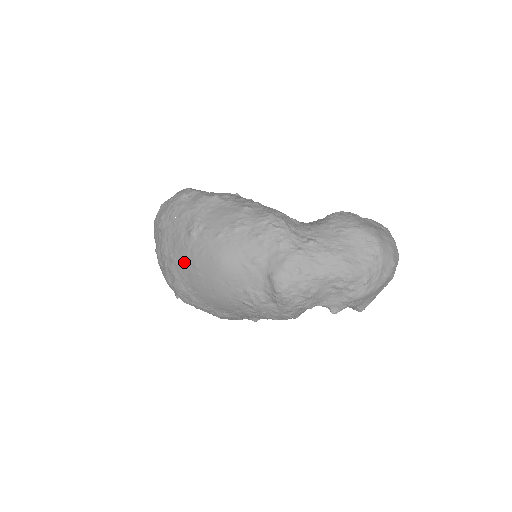
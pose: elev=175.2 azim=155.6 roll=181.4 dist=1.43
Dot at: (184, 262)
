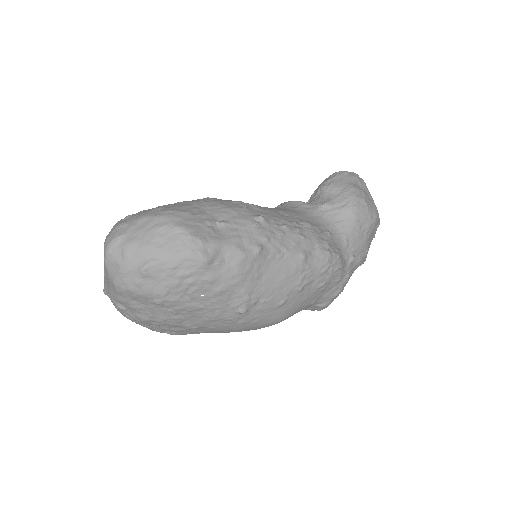
Dot at: (218, 329)
